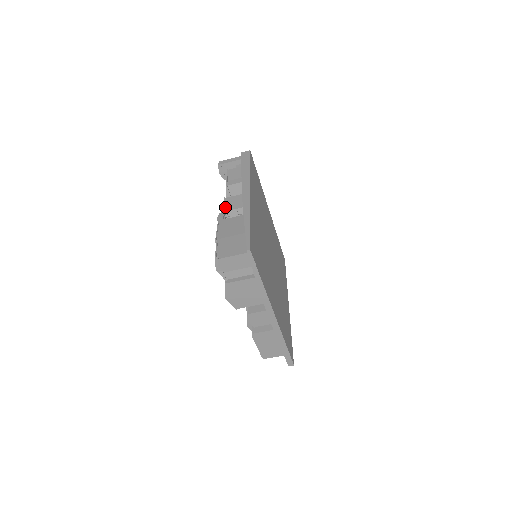
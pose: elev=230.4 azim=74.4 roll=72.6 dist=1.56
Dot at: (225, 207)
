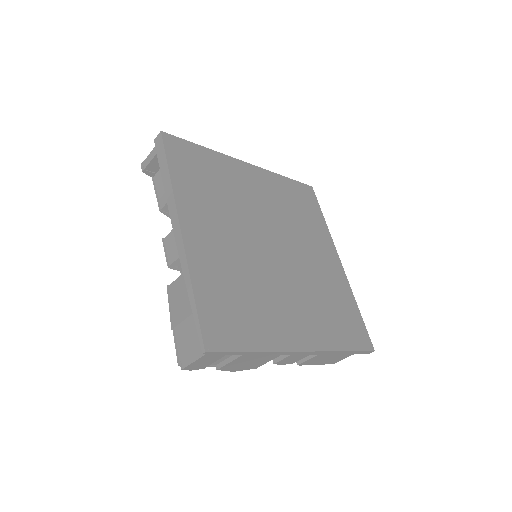
Dot at: (167, 258)
